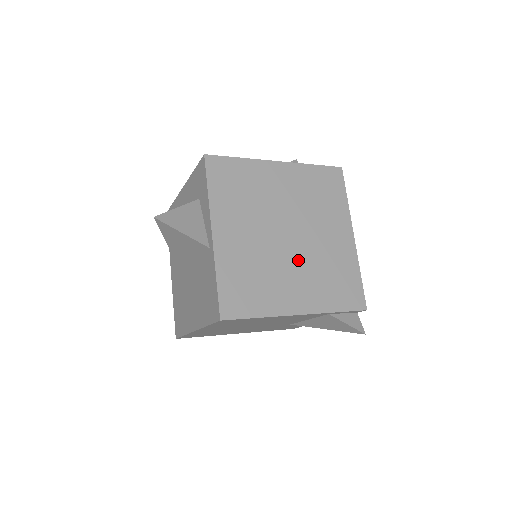
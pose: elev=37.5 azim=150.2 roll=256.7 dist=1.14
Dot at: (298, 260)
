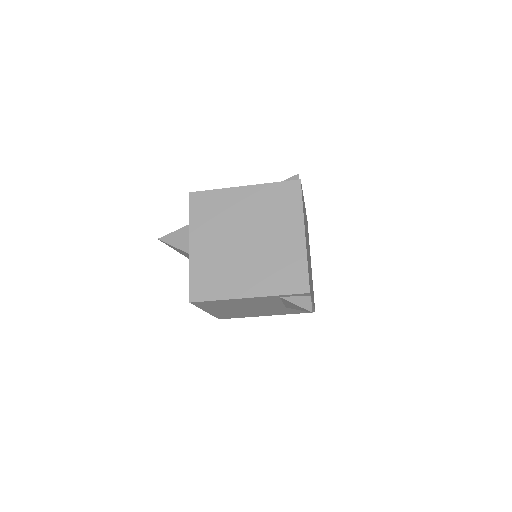
Dot at: (252, 258)
